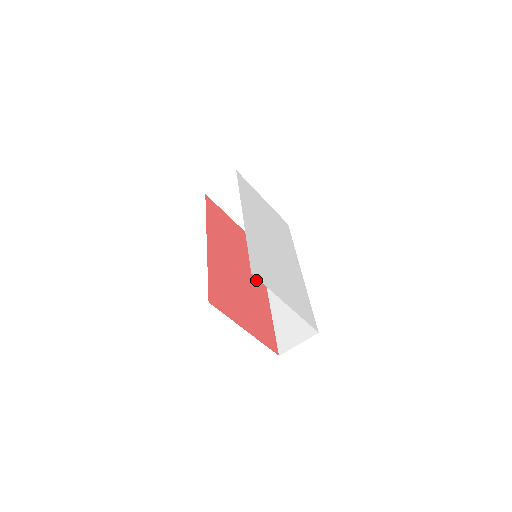
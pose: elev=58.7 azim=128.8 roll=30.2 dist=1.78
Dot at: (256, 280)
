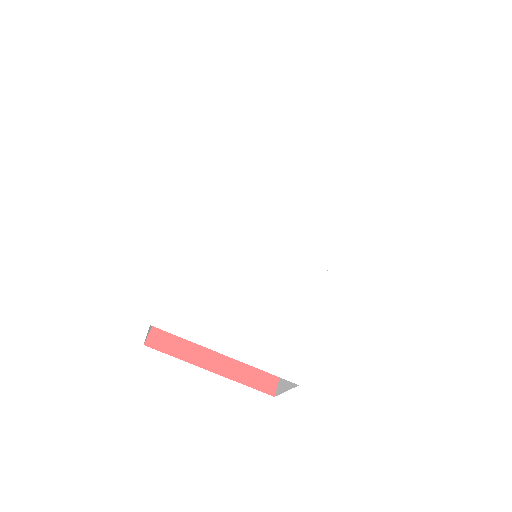
Dot at: occluded
